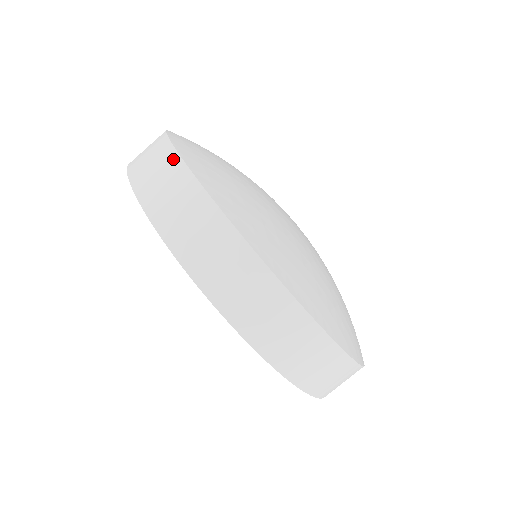
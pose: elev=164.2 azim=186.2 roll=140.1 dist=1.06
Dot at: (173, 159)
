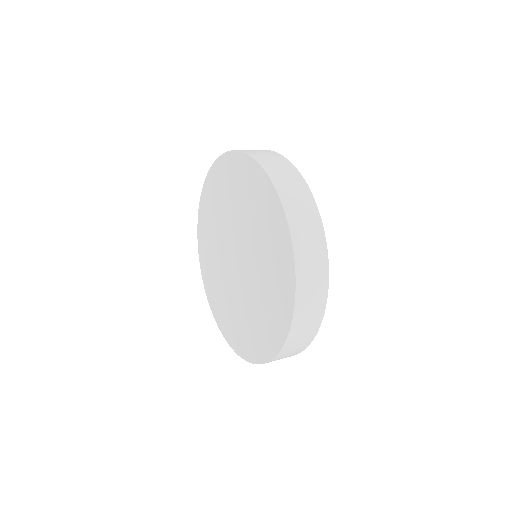
Dot at: (298, 175)
